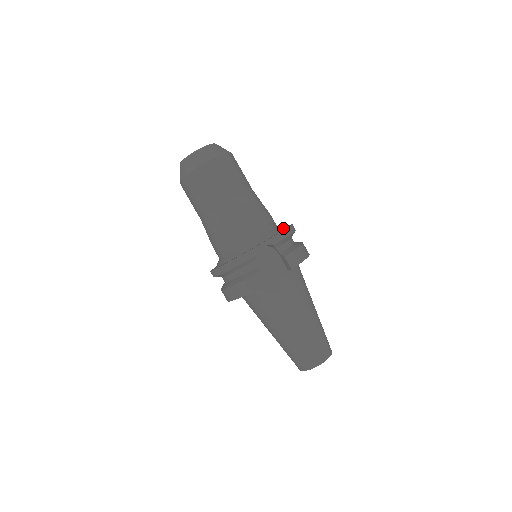
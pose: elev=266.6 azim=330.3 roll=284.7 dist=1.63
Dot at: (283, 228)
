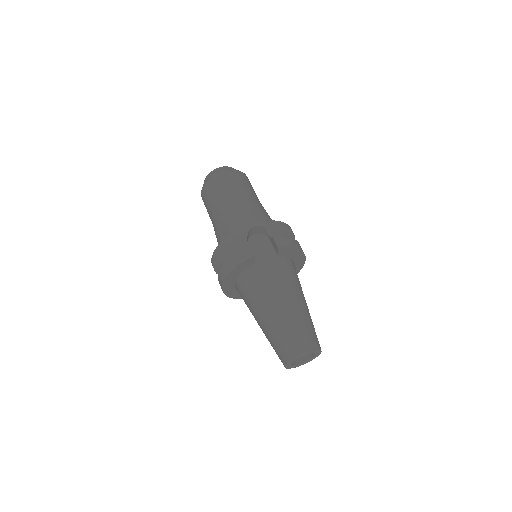
Dot at: occluded
